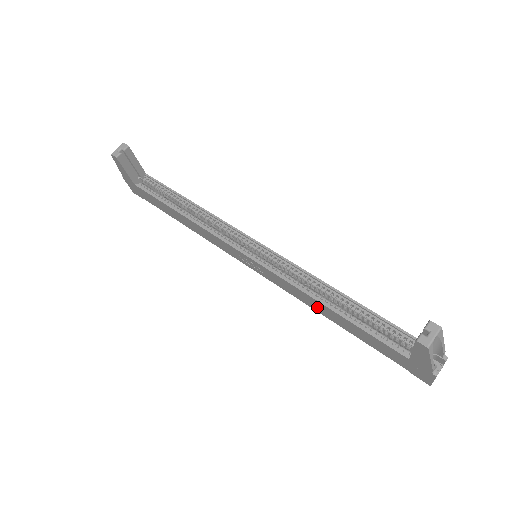
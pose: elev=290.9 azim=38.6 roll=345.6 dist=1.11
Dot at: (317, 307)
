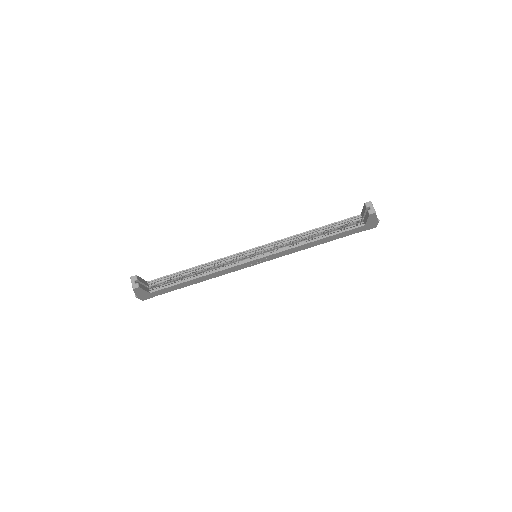
Dot at: (308, 246)
